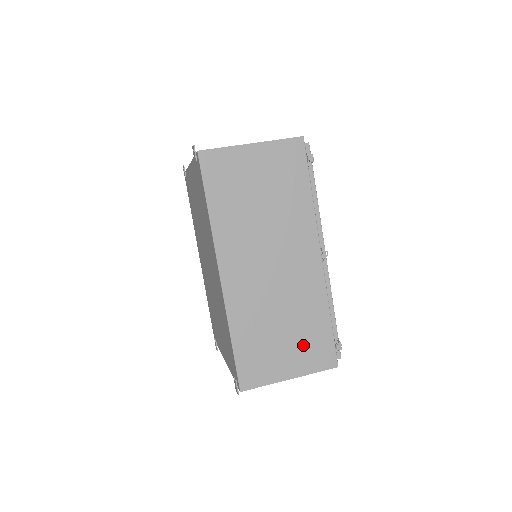
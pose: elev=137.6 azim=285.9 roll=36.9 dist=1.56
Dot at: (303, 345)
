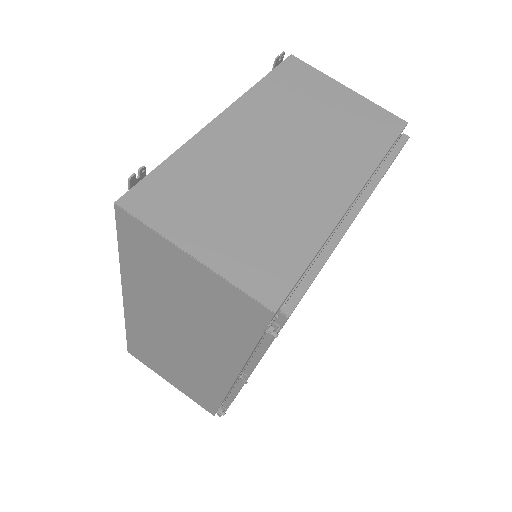
Dot at: (188, 386)
